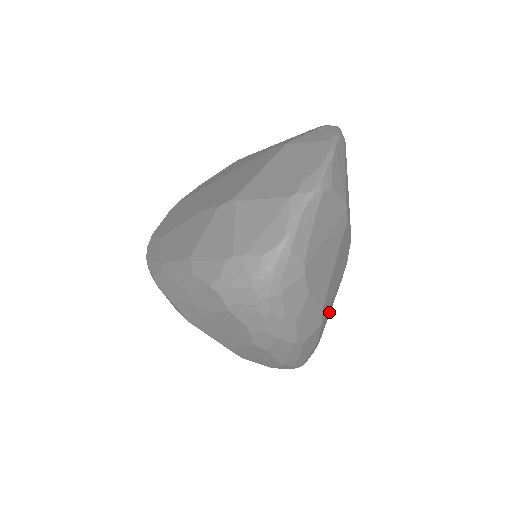
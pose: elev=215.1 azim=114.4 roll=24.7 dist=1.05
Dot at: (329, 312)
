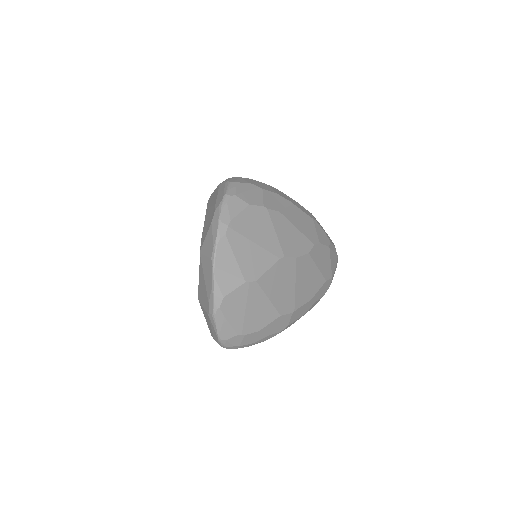
Dot at: (313, 275)
